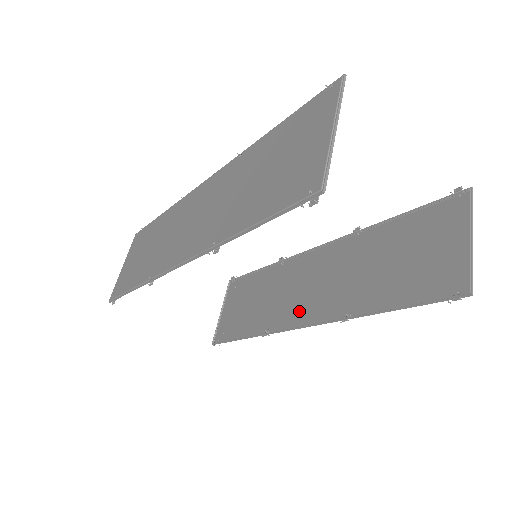
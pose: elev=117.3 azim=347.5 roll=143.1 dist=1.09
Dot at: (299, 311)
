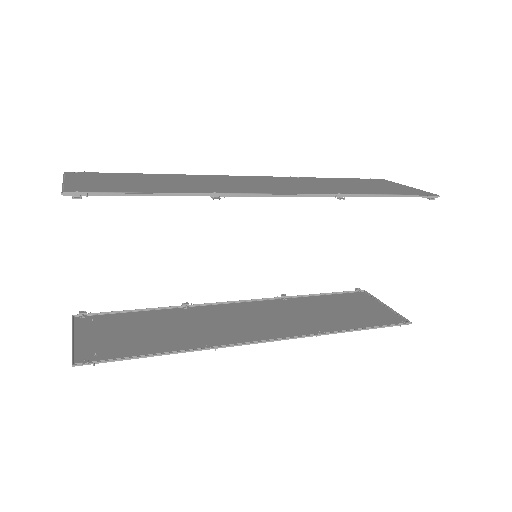
Dot at: (250, 333)
